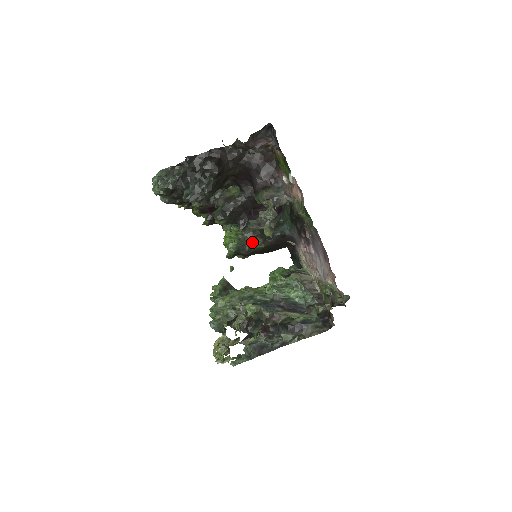
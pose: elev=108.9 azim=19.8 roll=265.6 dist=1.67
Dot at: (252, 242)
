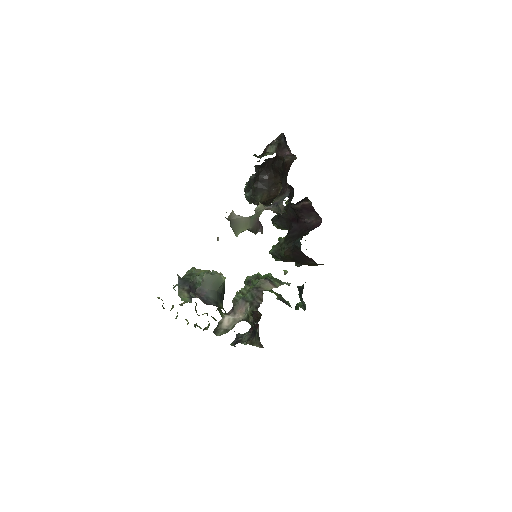
Dot at: (284, 248)
